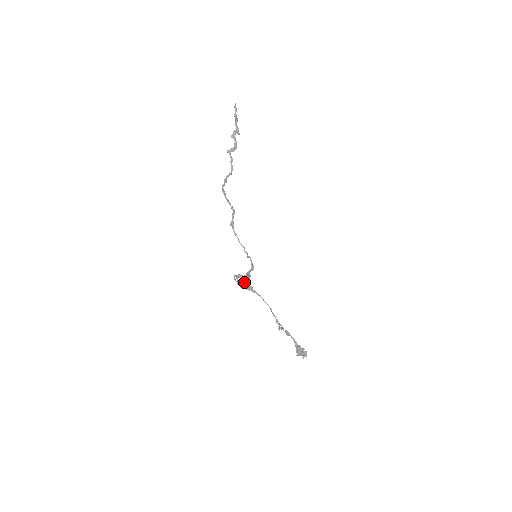
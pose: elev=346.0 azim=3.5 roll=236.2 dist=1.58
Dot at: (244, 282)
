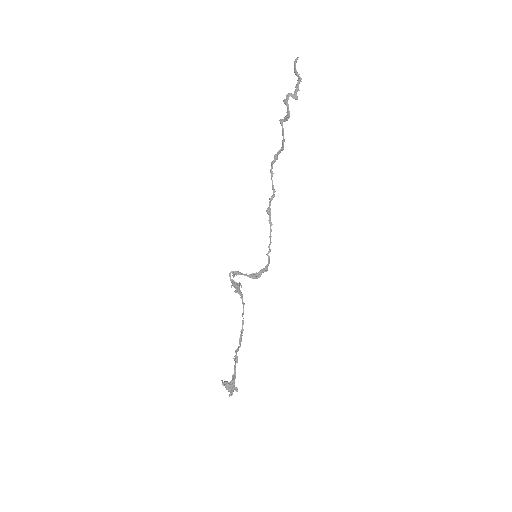
Dot at: (239, 282)
